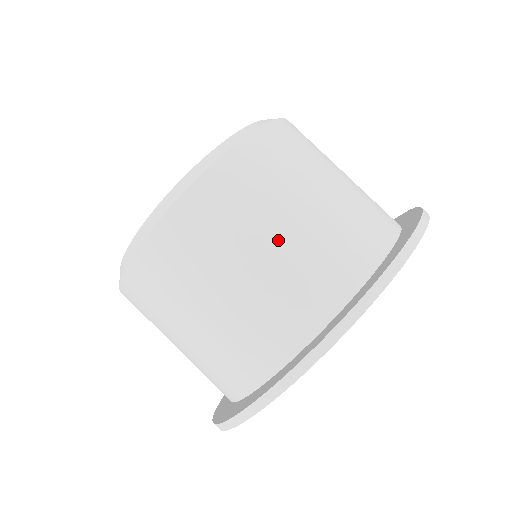
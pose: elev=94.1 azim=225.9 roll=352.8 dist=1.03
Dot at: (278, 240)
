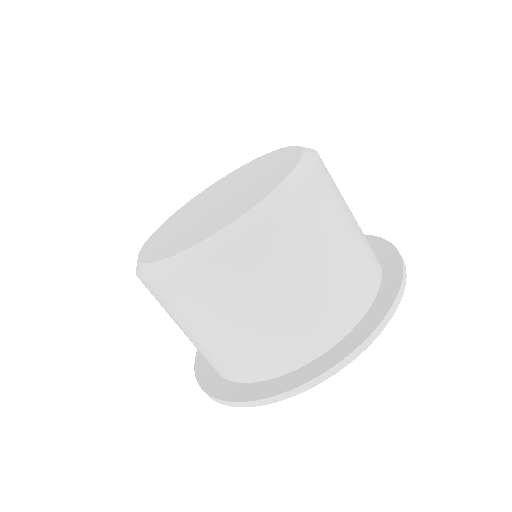
Dot at: (211, 335)
